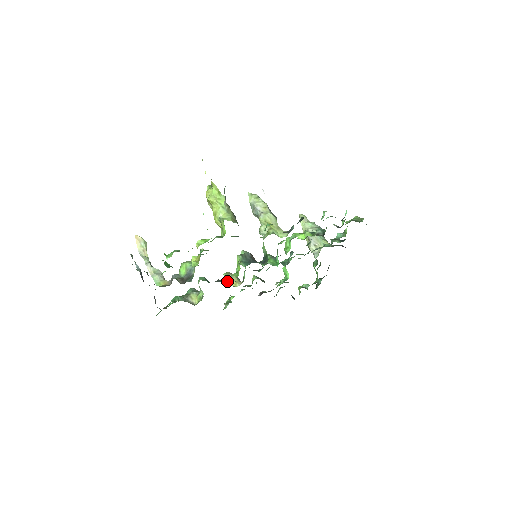
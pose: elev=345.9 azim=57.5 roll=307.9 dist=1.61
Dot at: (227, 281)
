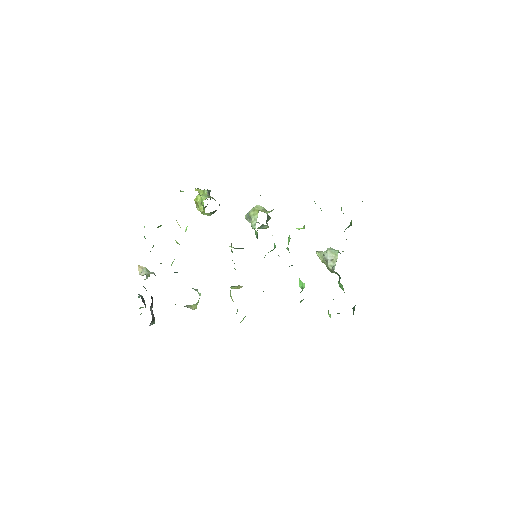
Dot at: occluded
